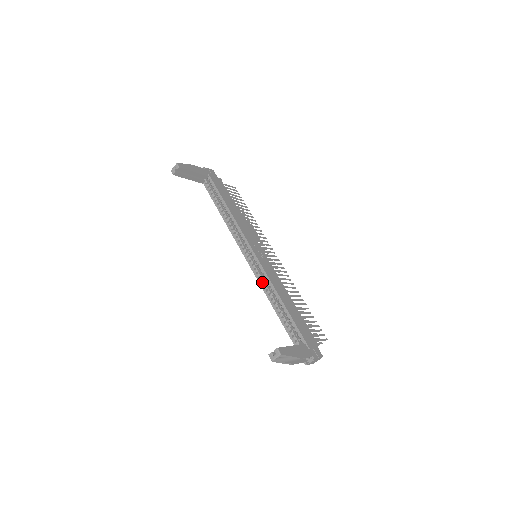
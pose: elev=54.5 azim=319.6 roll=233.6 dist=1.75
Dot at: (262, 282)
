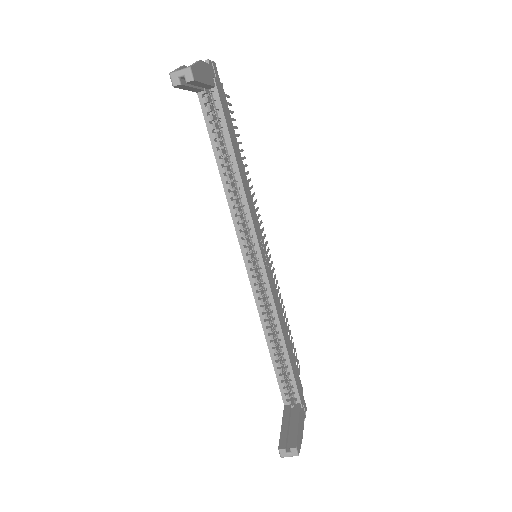
Dot at: (262, 307)
